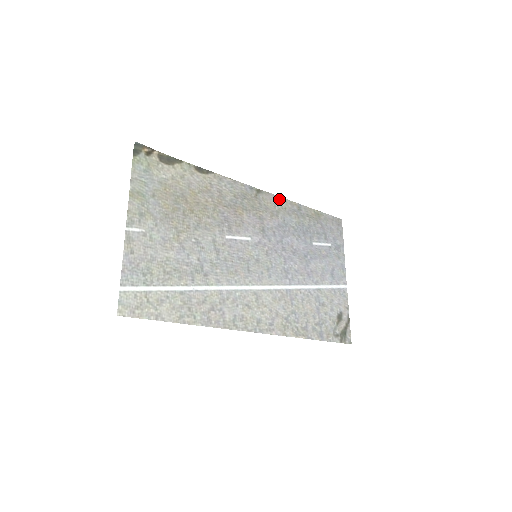
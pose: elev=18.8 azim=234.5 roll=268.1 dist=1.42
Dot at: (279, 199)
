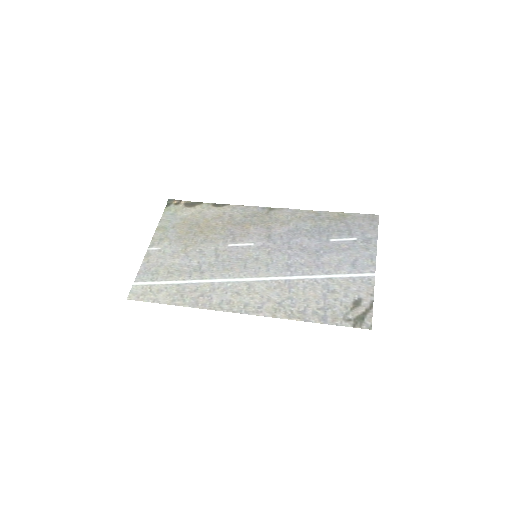
Dot at: (294, 211)
